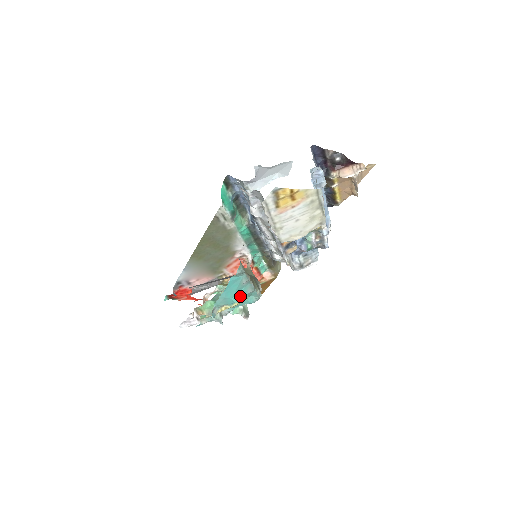
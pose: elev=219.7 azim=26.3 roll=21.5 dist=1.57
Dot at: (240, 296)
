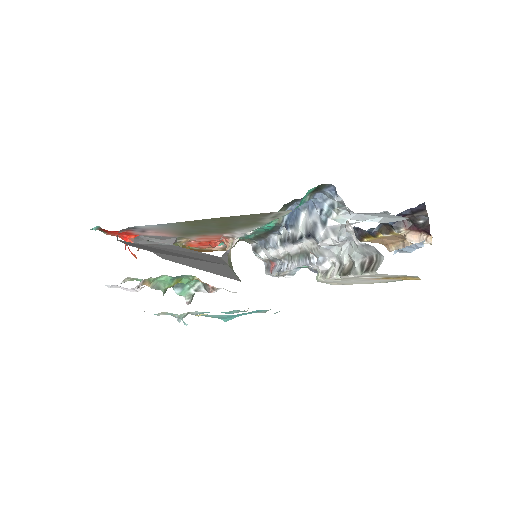
Dot at: occluded
